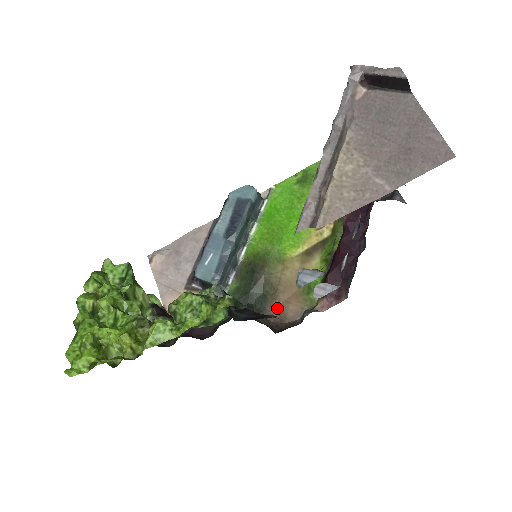
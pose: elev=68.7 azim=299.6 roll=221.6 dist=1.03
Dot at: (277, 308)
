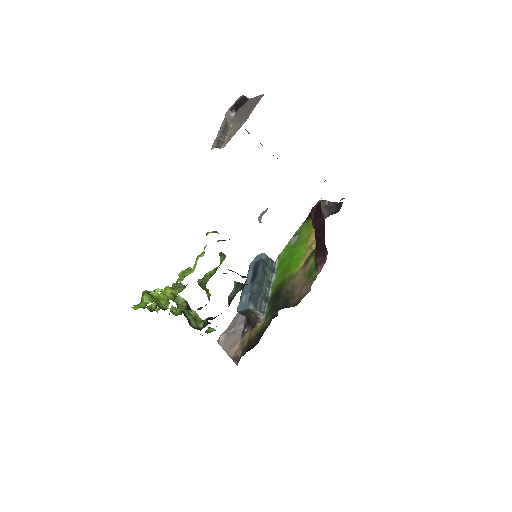
Dot at: (296, 298)
